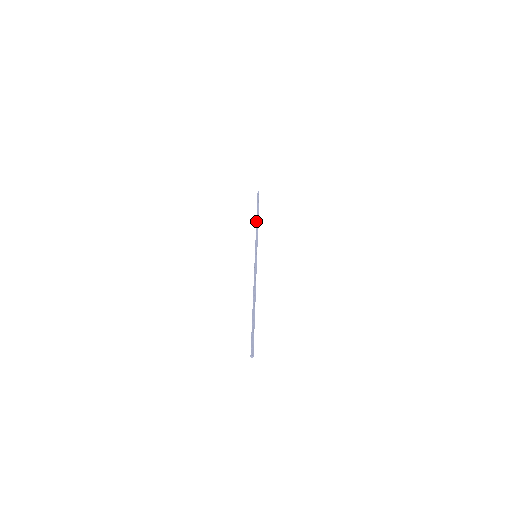
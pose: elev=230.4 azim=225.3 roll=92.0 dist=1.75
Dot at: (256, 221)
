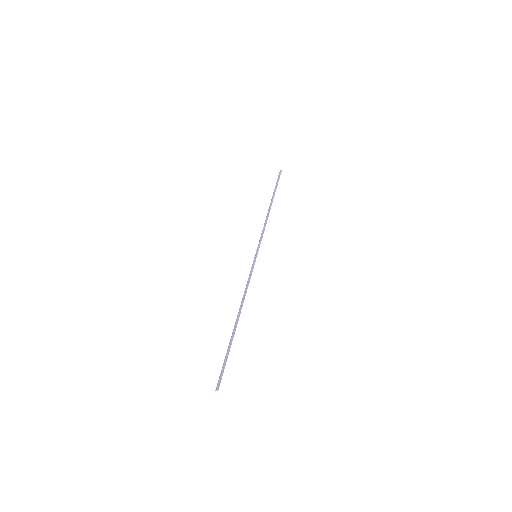
Dot at: (268, 209)
